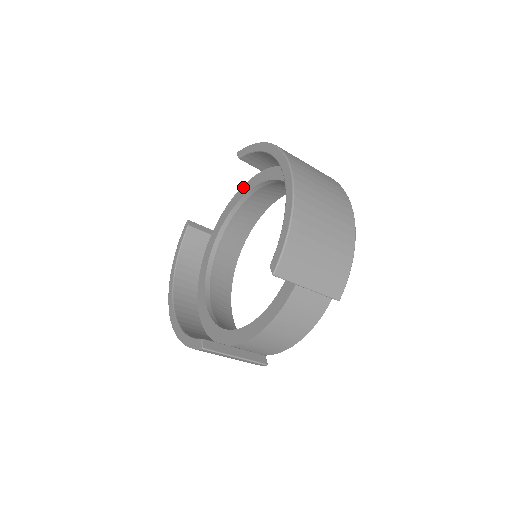
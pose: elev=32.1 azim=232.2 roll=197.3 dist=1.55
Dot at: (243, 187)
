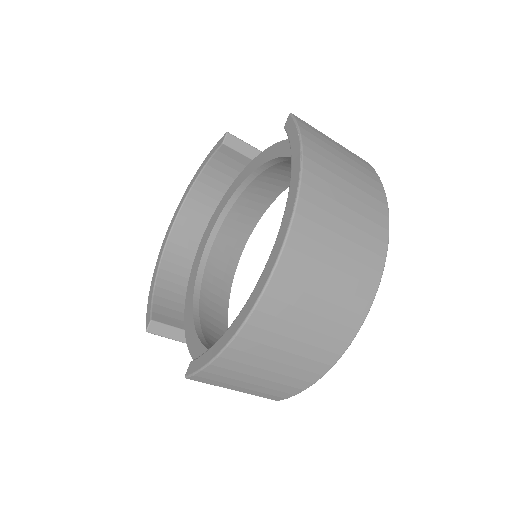
Dot at: occluded
